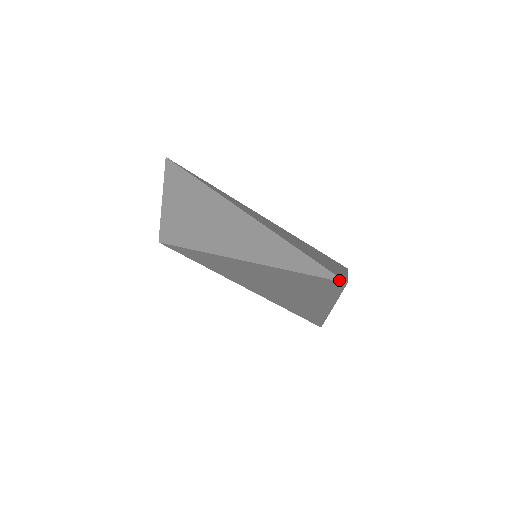
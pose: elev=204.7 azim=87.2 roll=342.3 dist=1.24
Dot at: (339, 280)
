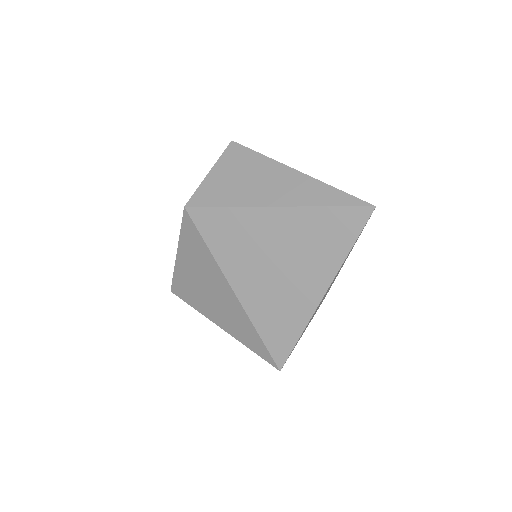
Dot at: (369, 205)
